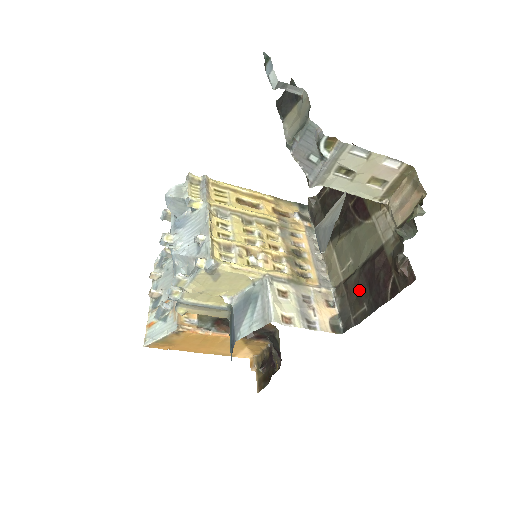
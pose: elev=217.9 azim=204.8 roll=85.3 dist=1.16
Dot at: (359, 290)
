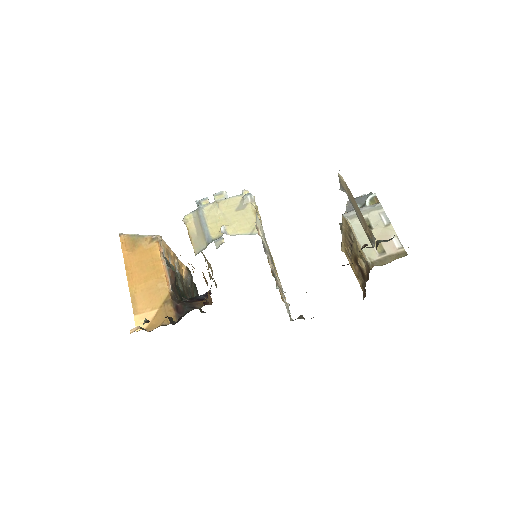
Dot at: occluded
